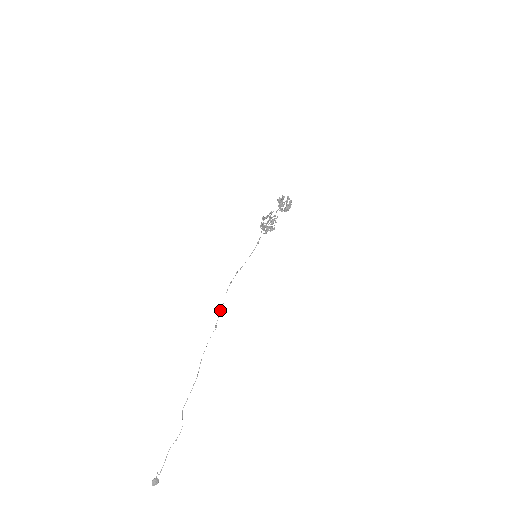
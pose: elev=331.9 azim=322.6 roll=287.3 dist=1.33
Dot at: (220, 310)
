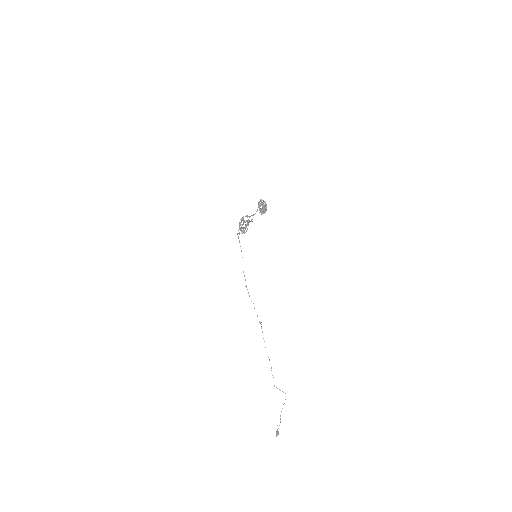
Dot at: occluded
